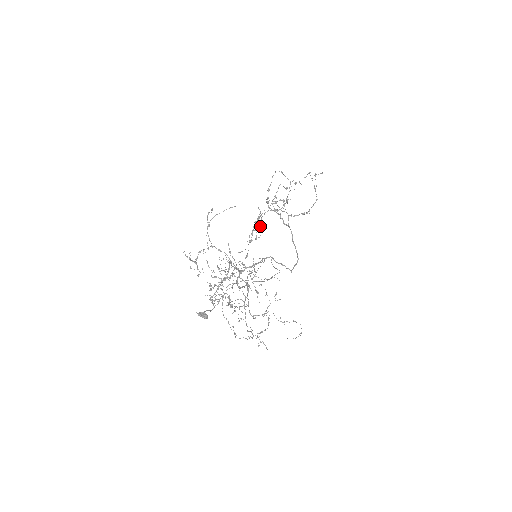
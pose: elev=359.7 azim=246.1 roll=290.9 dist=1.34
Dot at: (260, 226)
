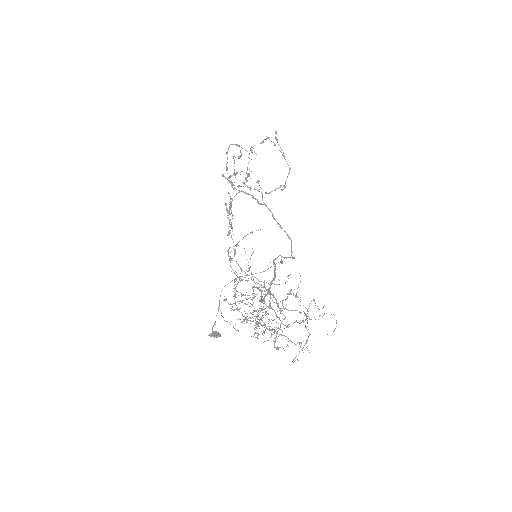
Dot at: occluded
